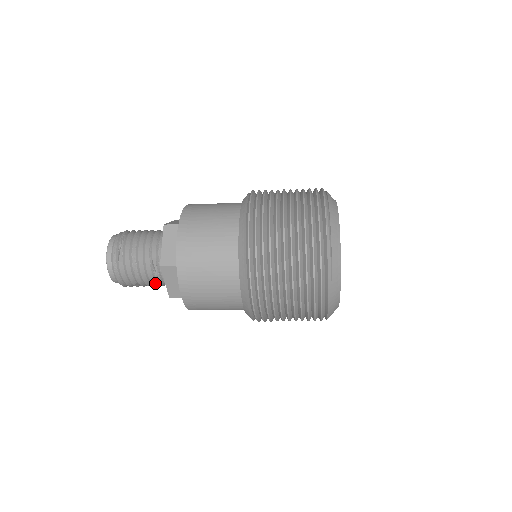
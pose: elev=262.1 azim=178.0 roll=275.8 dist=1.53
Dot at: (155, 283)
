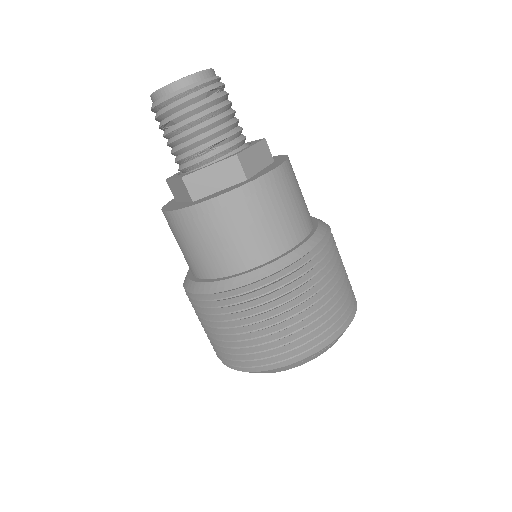
Dot at: (186, 149)
